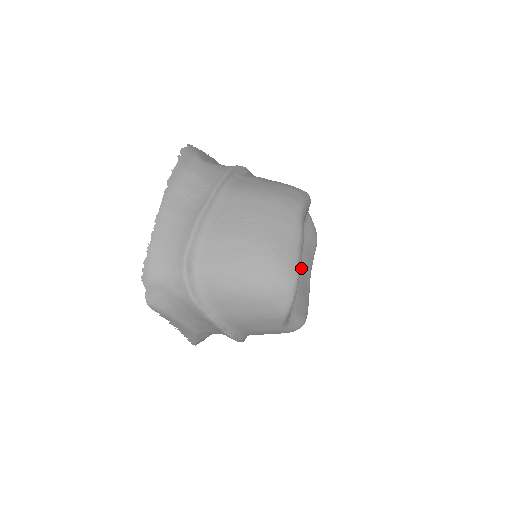
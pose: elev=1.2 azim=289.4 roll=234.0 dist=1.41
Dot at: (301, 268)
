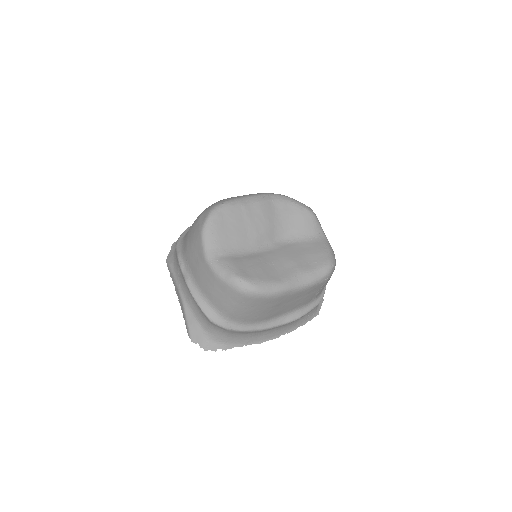
Dot at: (279, 258)
